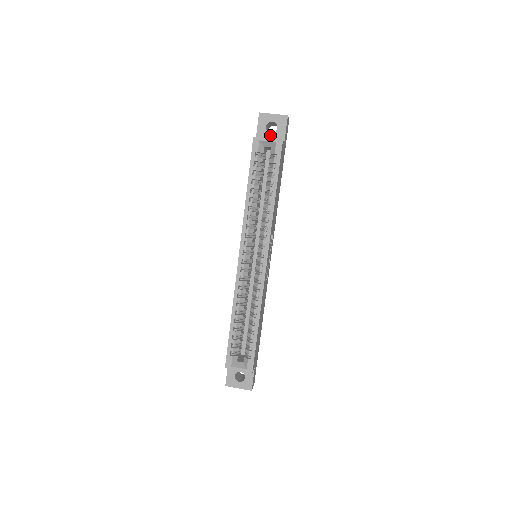
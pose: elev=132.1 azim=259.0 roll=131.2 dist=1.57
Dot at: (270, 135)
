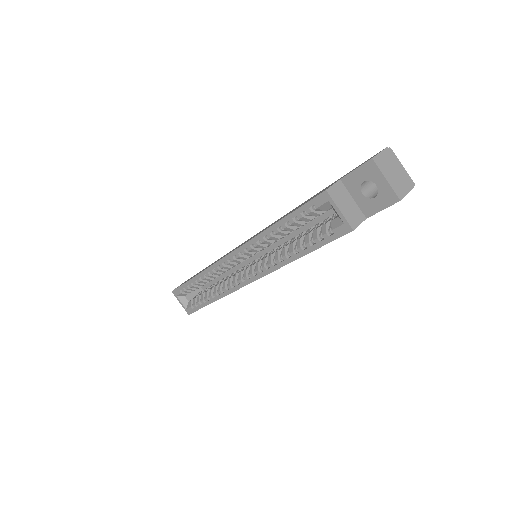
Dot at: (359, 194)
